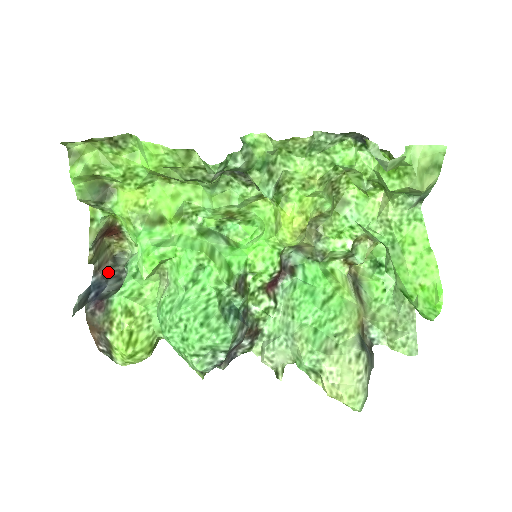
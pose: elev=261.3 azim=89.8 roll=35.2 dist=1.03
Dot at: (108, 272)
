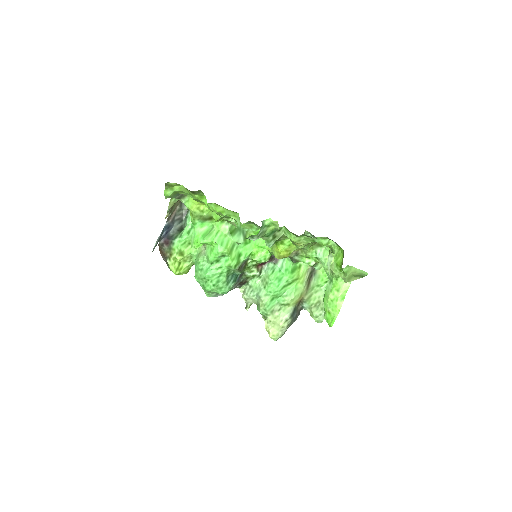
Dot at: (175, 216)
